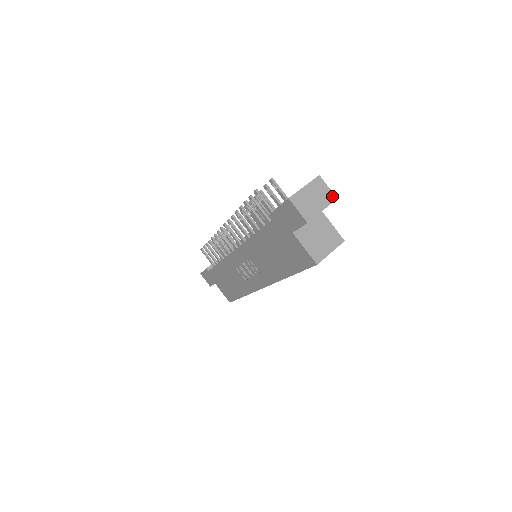
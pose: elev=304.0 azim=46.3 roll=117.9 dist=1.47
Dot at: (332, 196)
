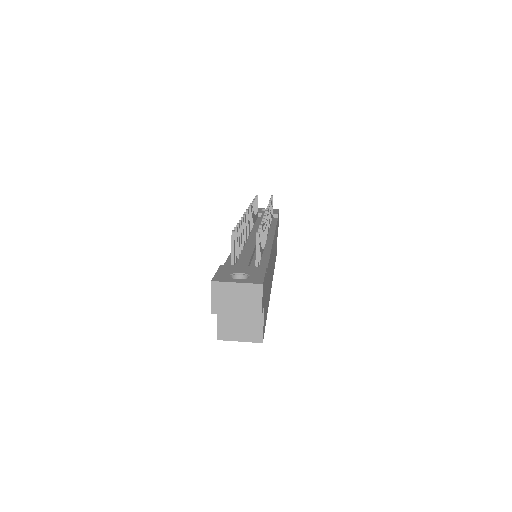
Dot at: (258, 311)
